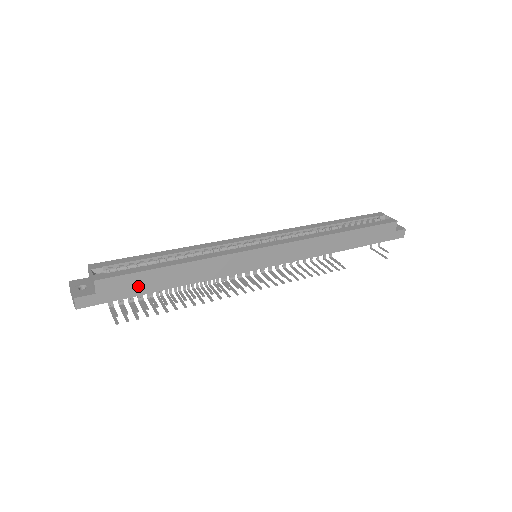
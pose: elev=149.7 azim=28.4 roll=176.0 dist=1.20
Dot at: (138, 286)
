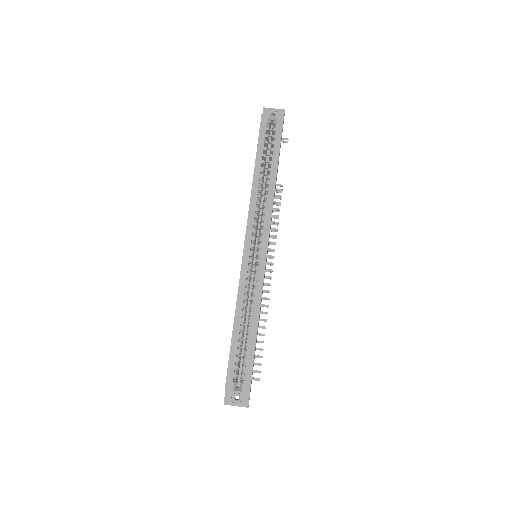
Dot at: occluded
